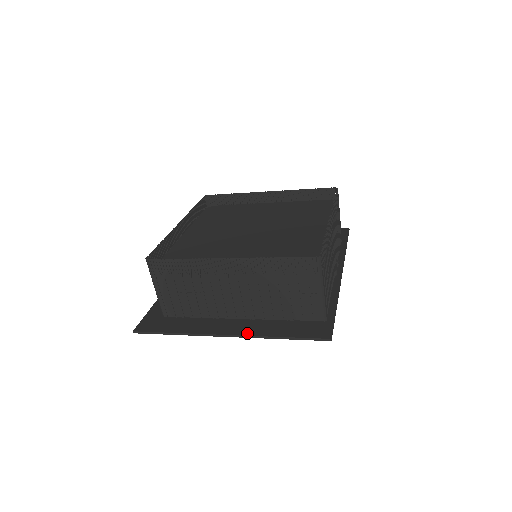
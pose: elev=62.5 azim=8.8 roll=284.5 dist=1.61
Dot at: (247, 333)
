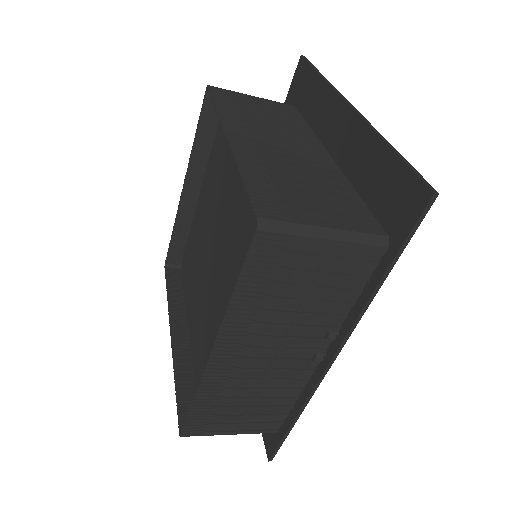
Dot at: occluded
